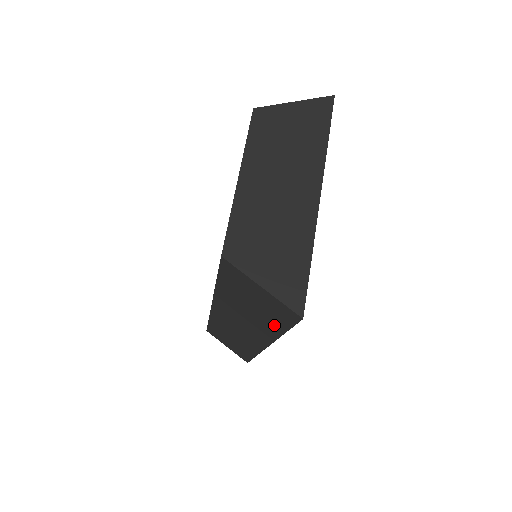
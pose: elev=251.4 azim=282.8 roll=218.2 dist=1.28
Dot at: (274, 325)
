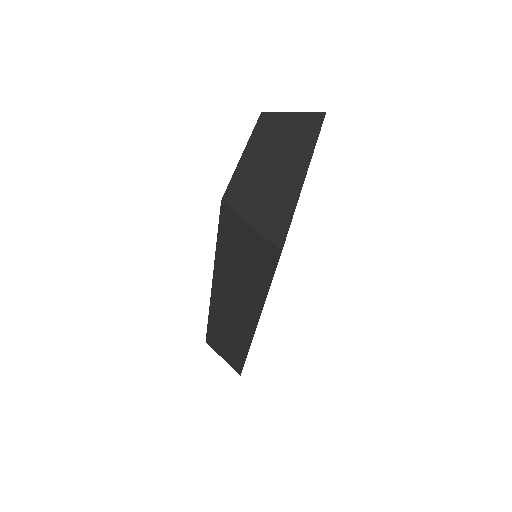
Dot at: (261, 281)
